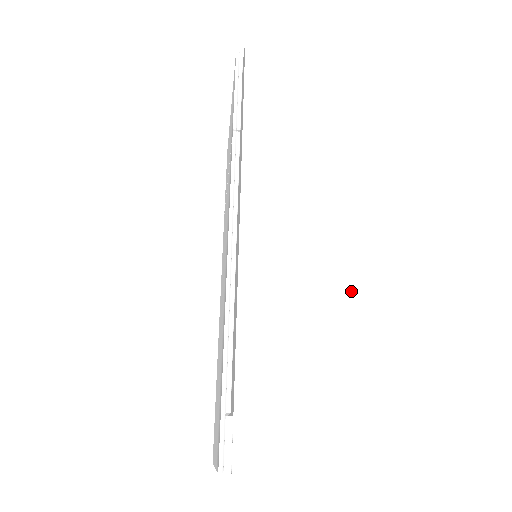
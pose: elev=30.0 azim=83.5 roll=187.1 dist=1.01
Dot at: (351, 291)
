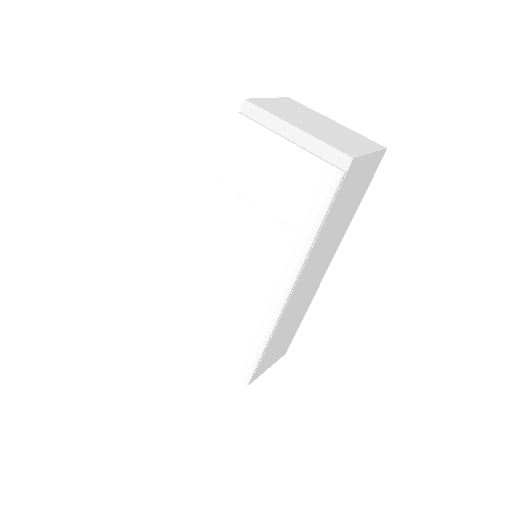
Dot at: (309, 302)
